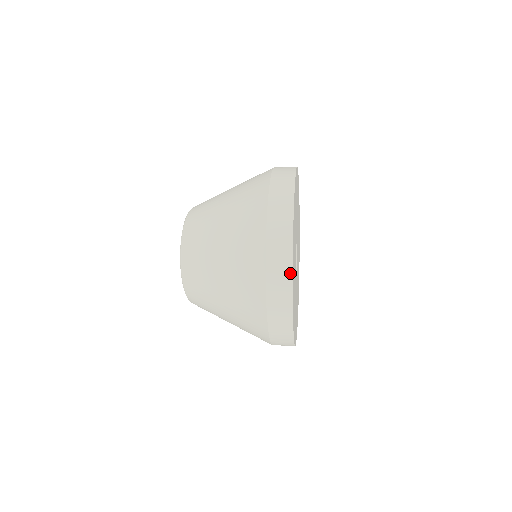
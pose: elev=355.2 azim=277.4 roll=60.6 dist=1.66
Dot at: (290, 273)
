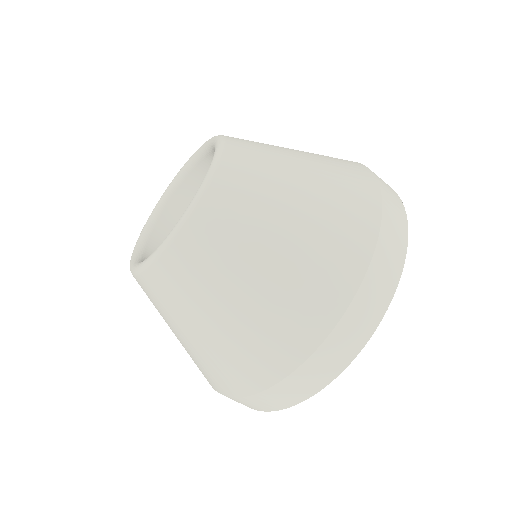
Dot at: (406, 227)
